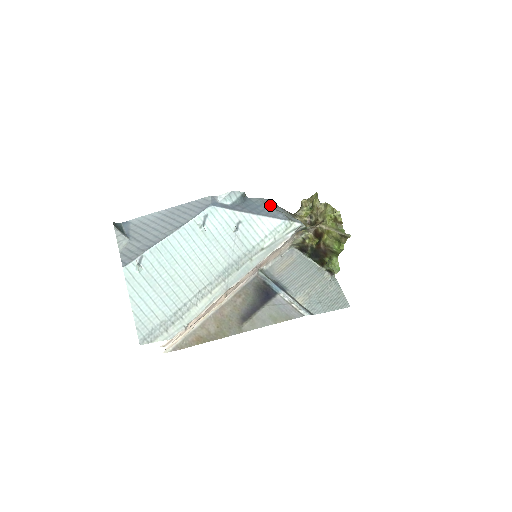
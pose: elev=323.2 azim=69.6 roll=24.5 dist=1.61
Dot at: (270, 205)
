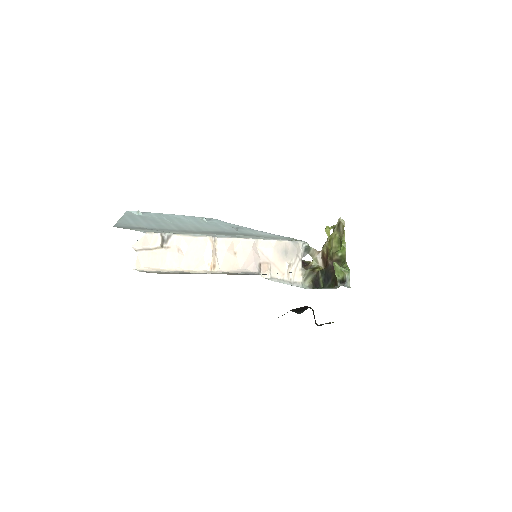
Dot at: occluded
